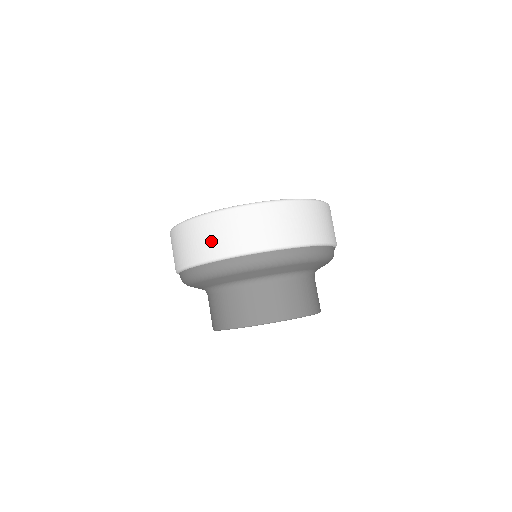
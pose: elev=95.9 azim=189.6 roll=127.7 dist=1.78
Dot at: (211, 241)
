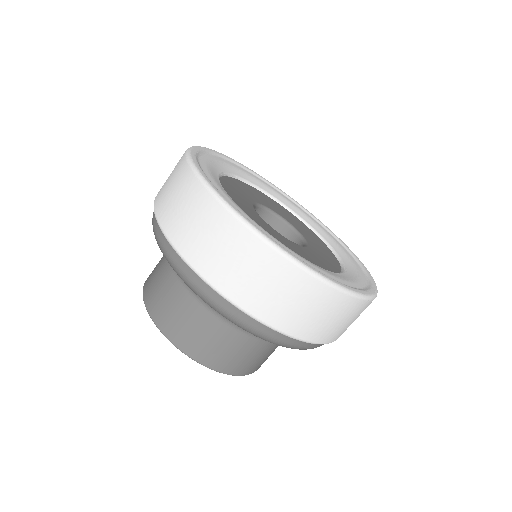
Dot at: (227, 265)
